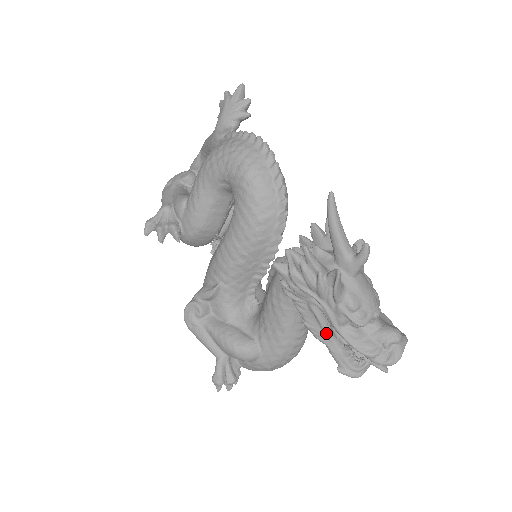
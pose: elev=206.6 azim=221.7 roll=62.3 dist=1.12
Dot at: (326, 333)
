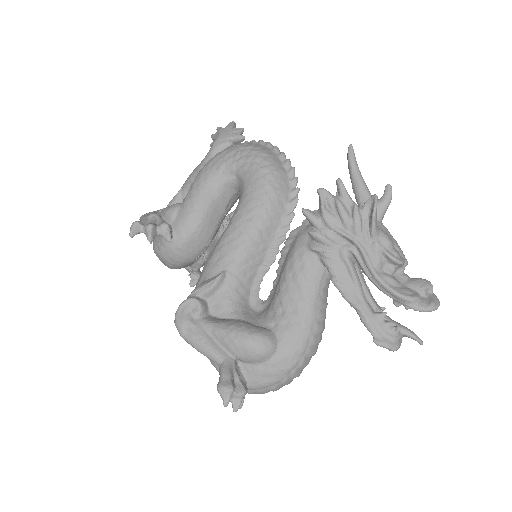
Dot at: (359, 290)
